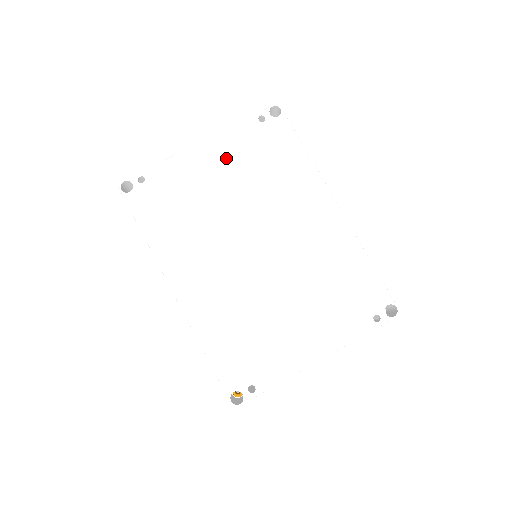
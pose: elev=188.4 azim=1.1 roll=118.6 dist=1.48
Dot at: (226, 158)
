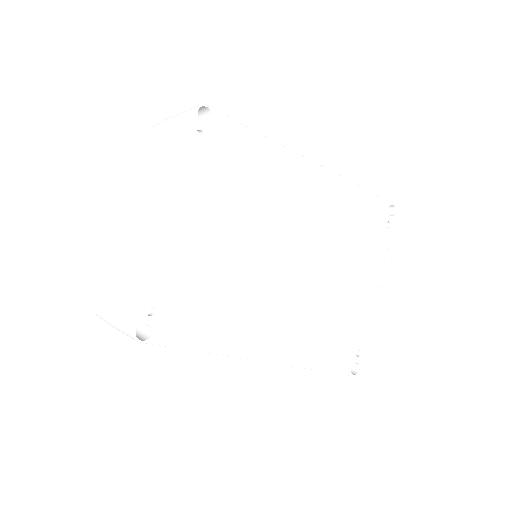
Dot at: (204, 209)
